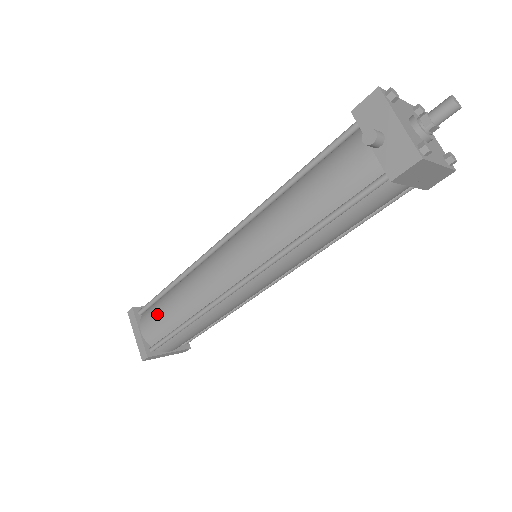
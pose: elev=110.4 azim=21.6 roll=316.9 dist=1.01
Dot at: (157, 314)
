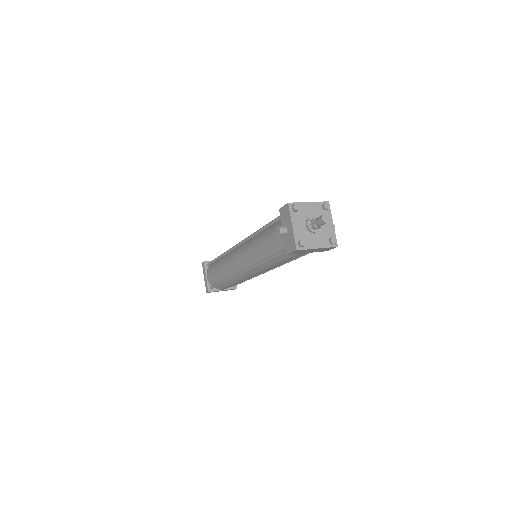
Dot at: (213, 271)
